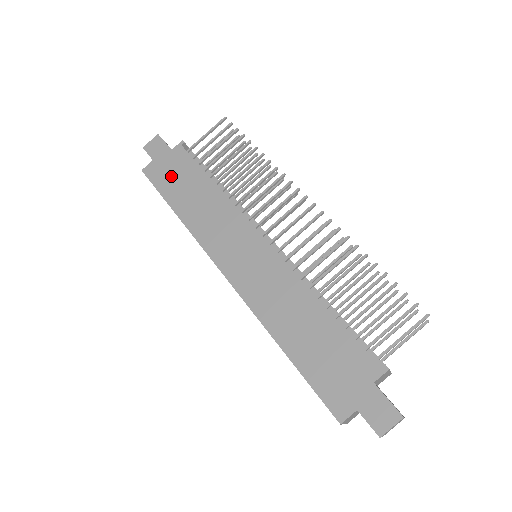
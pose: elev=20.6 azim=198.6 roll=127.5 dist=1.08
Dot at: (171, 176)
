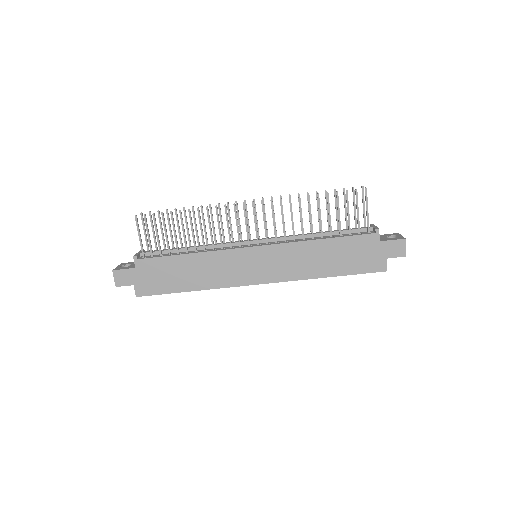
Dot at: (158, 279)
